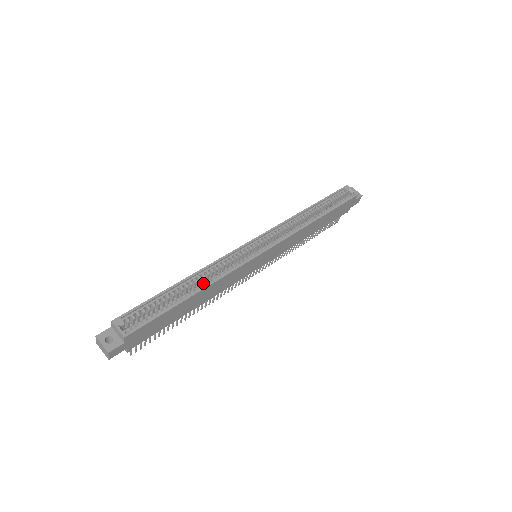
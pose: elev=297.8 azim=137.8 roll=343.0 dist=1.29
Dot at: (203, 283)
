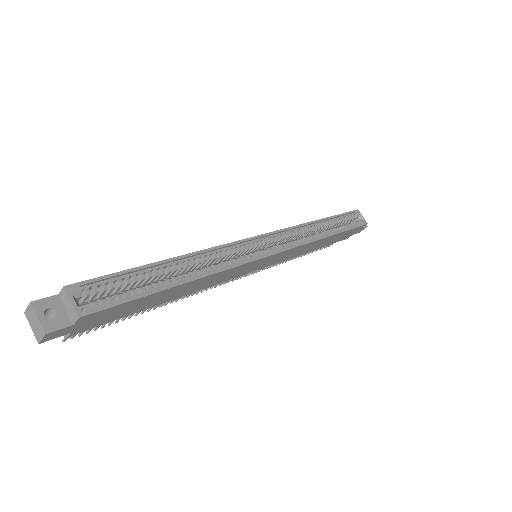
Dot at: (197, 270)
